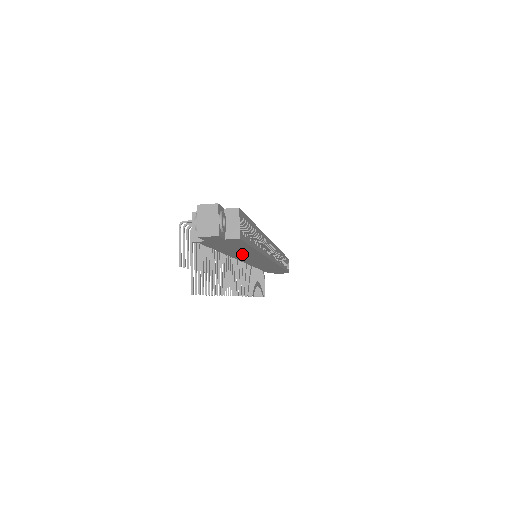
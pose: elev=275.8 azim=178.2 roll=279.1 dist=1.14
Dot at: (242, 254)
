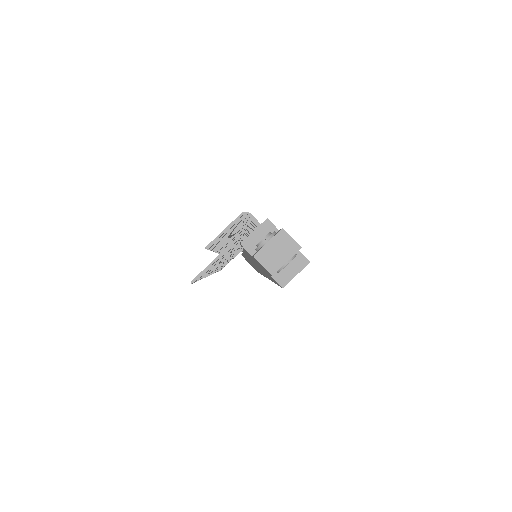
Dot at: occluded
